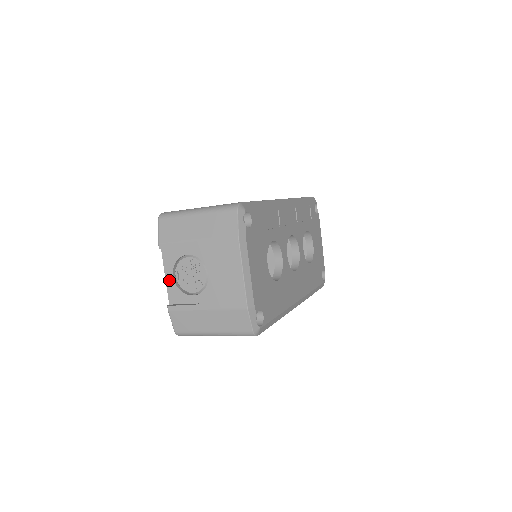
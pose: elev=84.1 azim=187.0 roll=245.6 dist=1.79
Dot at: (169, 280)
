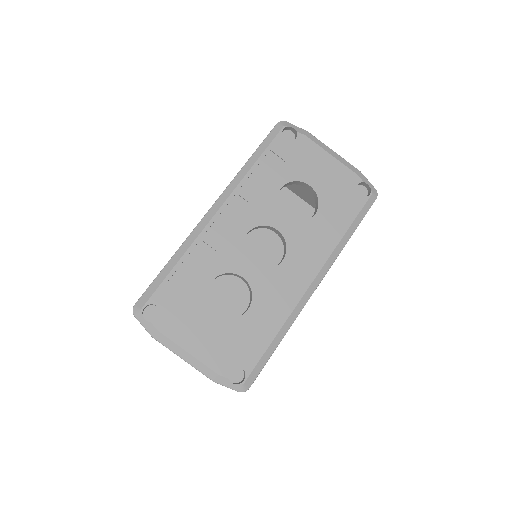
Dot at: occluded
